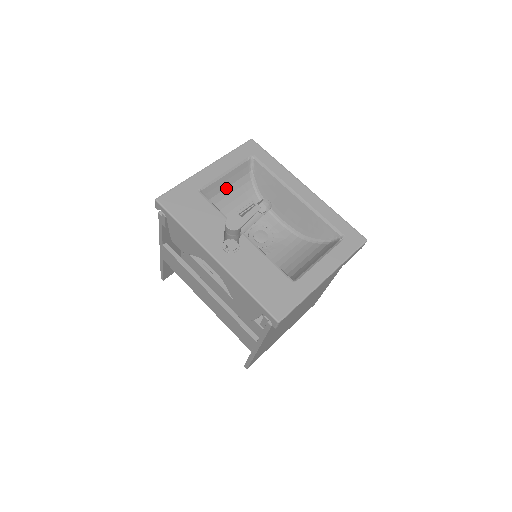
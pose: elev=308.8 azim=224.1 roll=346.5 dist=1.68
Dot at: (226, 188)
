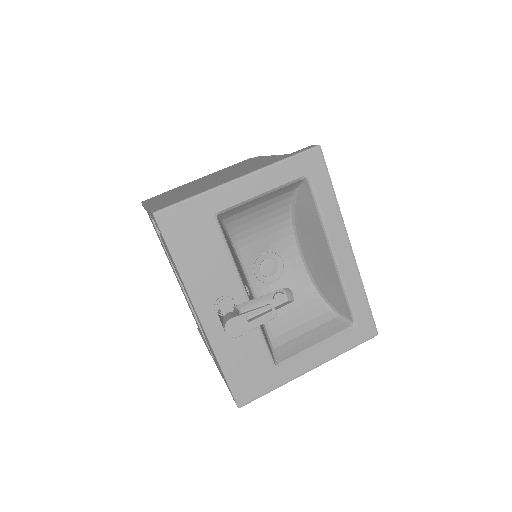
Dot at: (254, 206)
